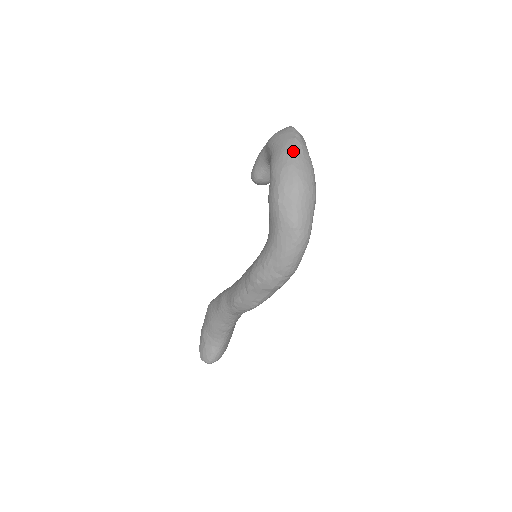
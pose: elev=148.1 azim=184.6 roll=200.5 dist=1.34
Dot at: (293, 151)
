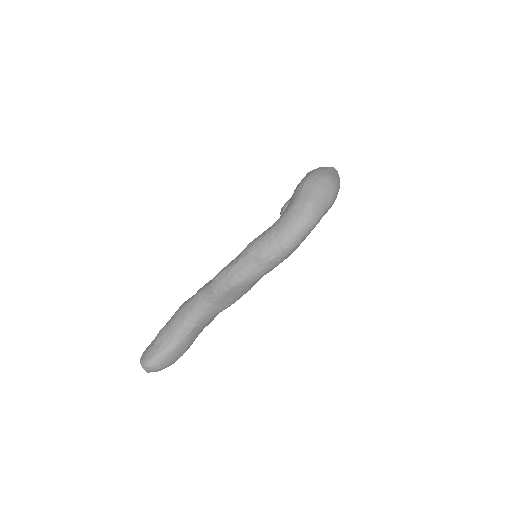
Dot at: (330, 168)
